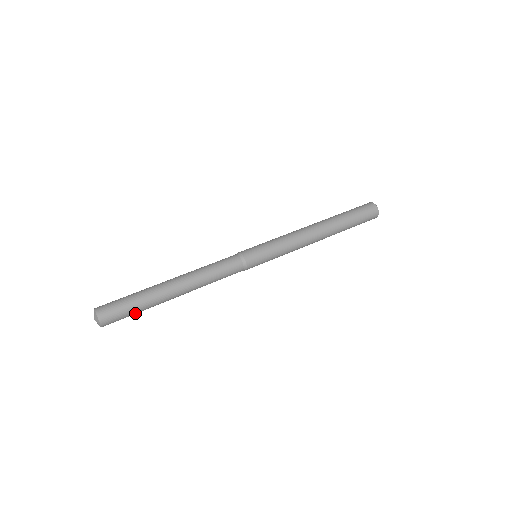
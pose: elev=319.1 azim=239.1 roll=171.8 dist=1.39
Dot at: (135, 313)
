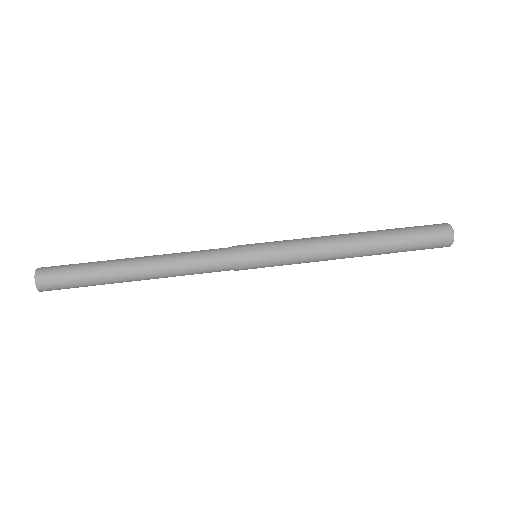
Dot at: (84, 286)
